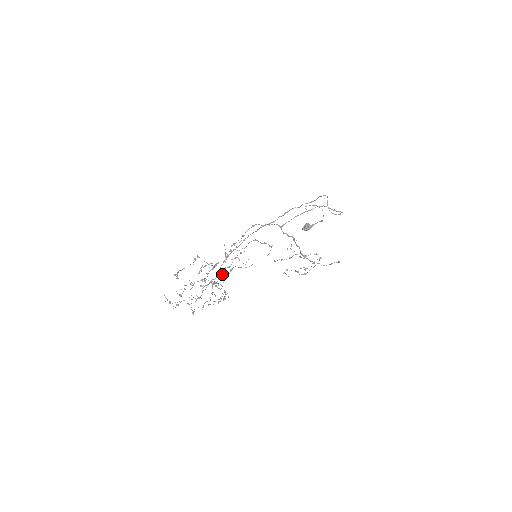
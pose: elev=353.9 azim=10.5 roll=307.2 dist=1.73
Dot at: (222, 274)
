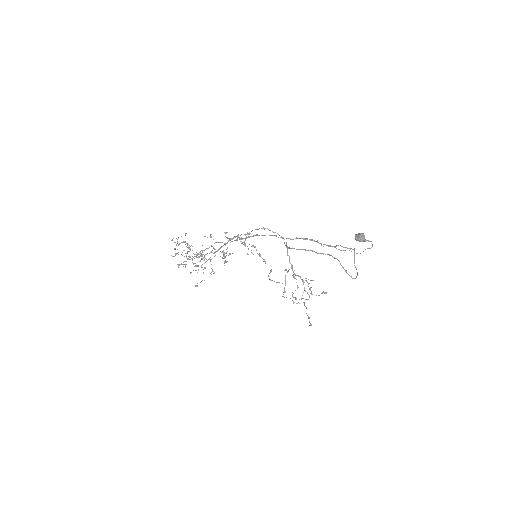
Dot at: (210, 260)
